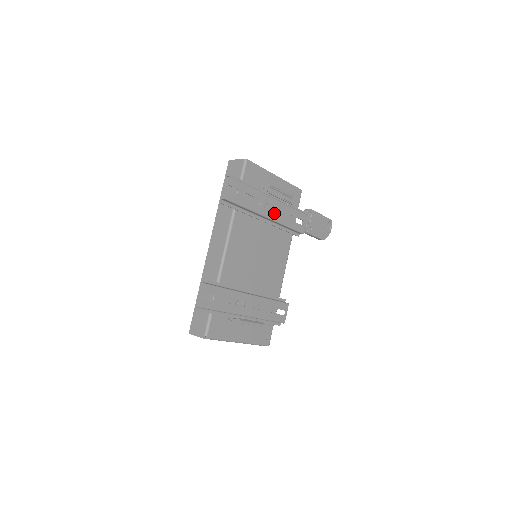
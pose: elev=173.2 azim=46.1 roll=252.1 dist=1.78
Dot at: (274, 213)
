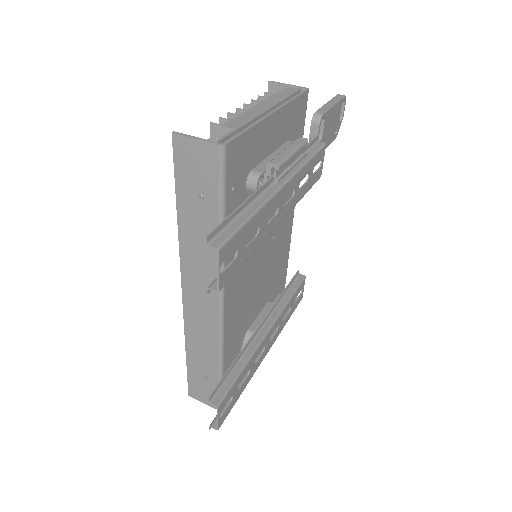
Dot at: (287, 204)
